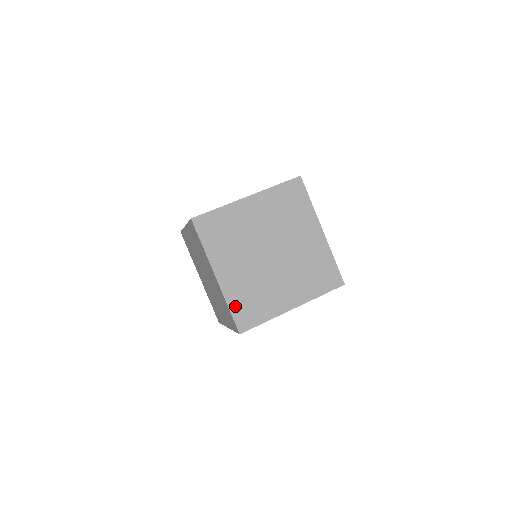
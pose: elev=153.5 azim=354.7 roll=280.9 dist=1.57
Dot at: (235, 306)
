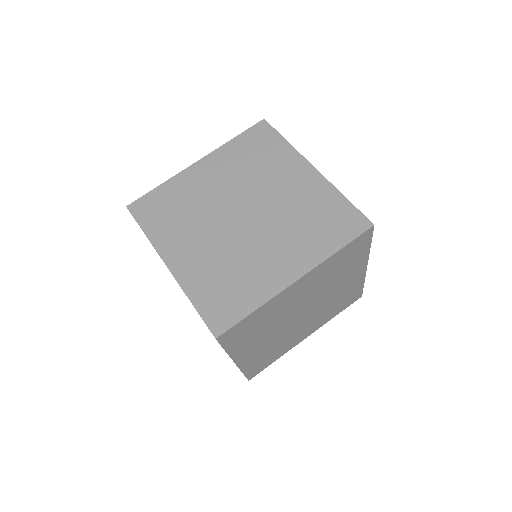
Dot at: (201, 299)
